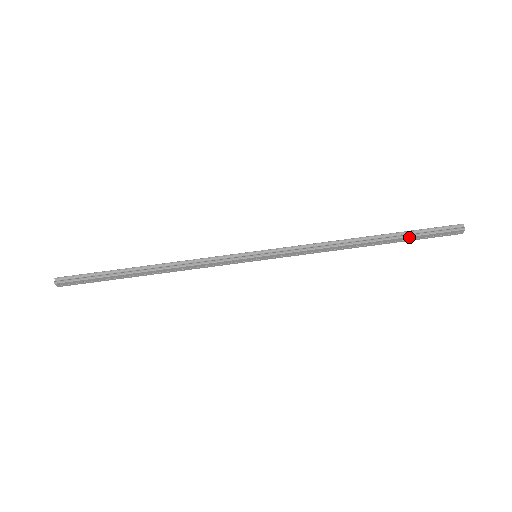
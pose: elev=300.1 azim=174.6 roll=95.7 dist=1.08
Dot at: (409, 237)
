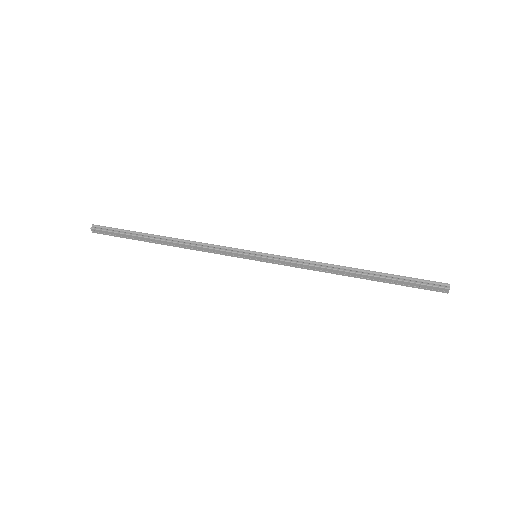
Dot at: (395, 280)
